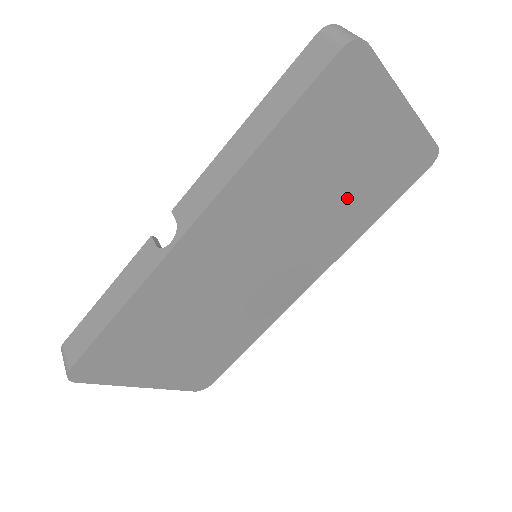
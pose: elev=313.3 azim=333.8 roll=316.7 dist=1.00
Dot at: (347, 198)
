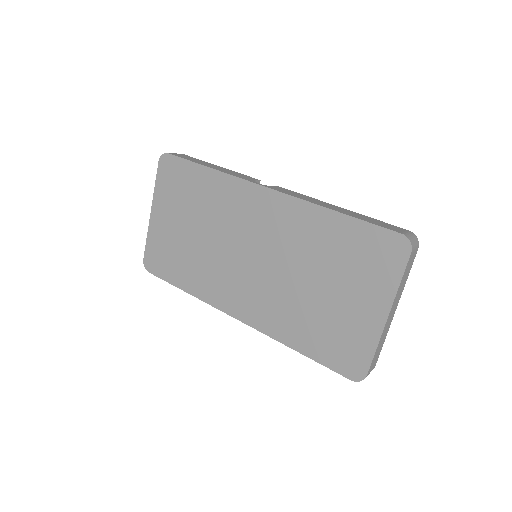
Dot at: (310, 307)
